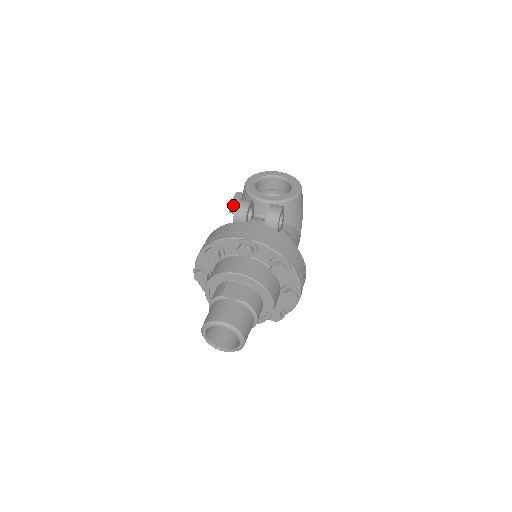
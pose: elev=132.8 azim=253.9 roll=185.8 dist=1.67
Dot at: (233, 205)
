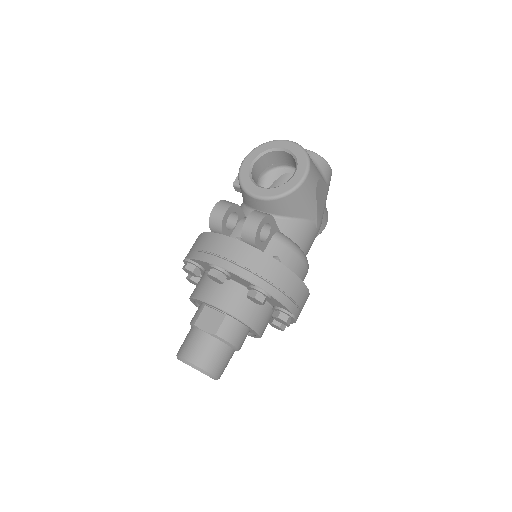
Dot at: (237, 185)
